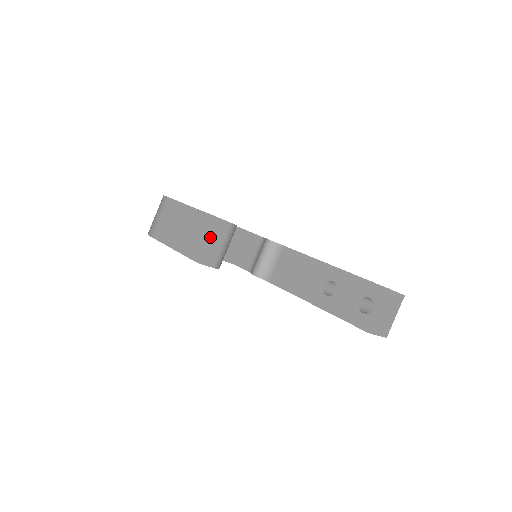
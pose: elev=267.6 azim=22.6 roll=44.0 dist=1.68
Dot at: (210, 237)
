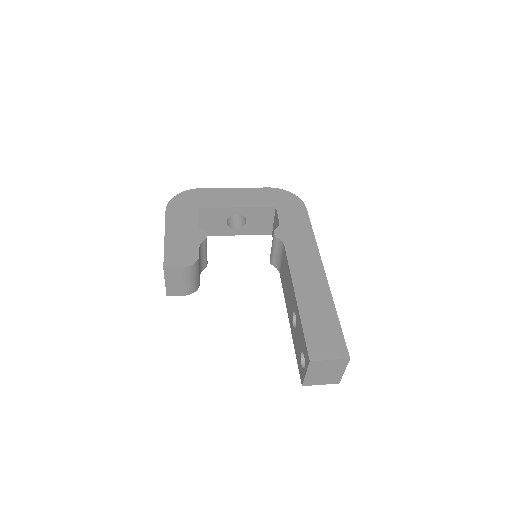
Dot at: (166, 280)
